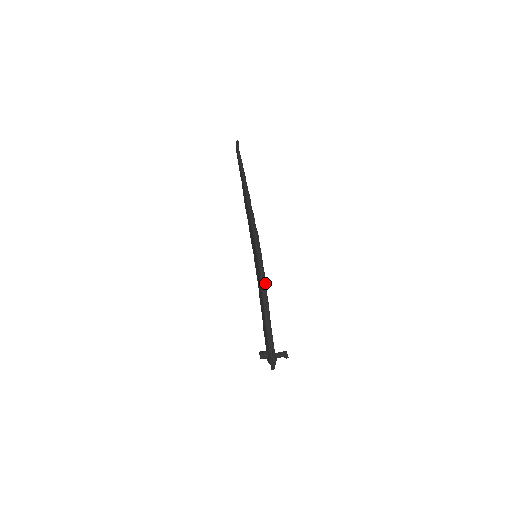
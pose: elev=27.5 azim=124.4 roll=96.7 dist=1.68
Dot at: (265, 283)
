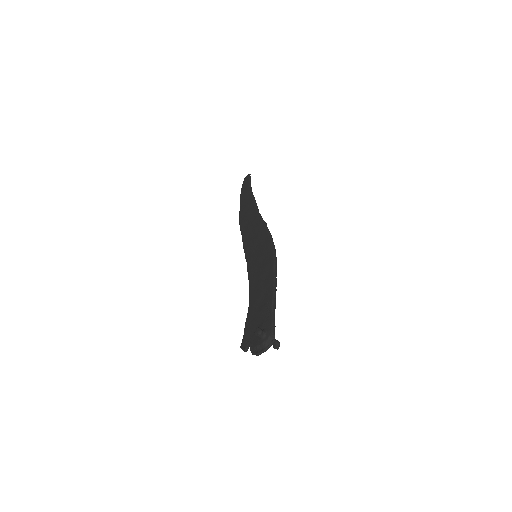
Dot at: (276, 272)
